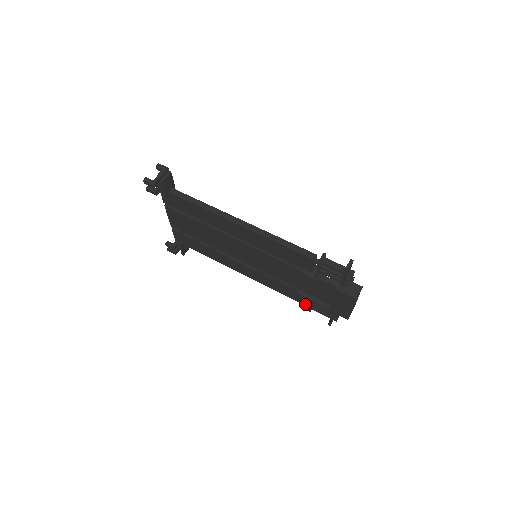
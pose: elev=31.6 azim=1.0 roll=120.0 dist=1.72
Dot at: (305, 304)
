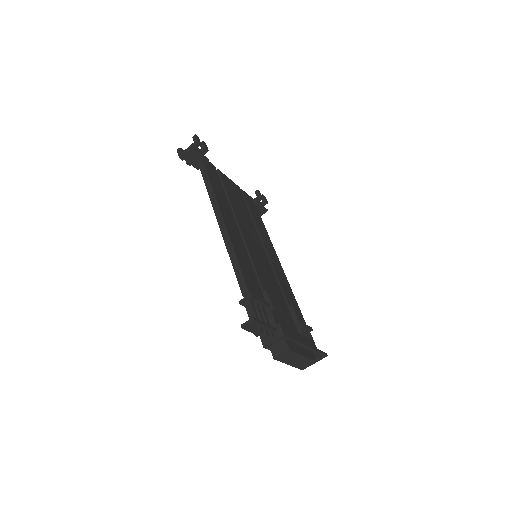
Dot at: occluded
